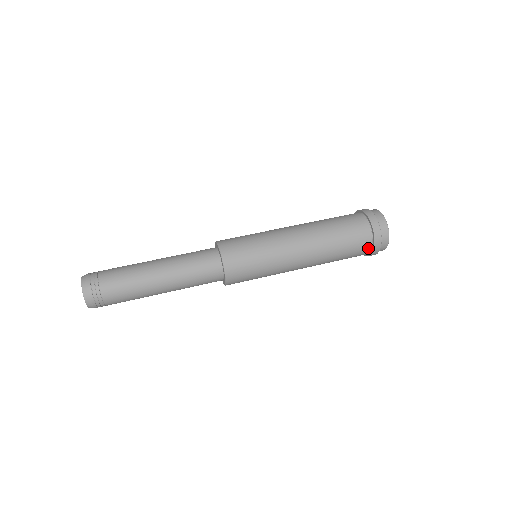
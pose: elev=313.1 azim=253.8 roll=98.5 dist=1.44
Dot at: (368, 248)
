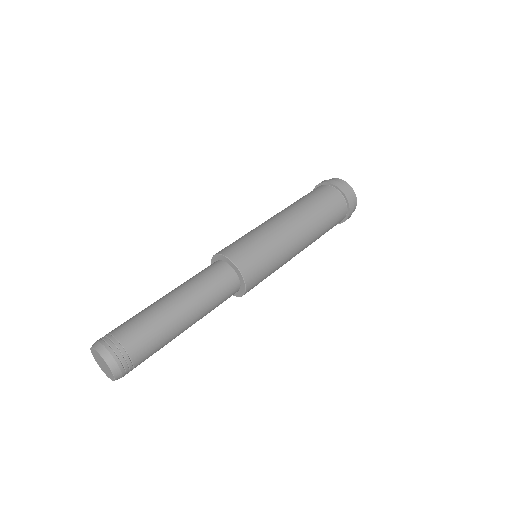
Dot at: (340, 198)
